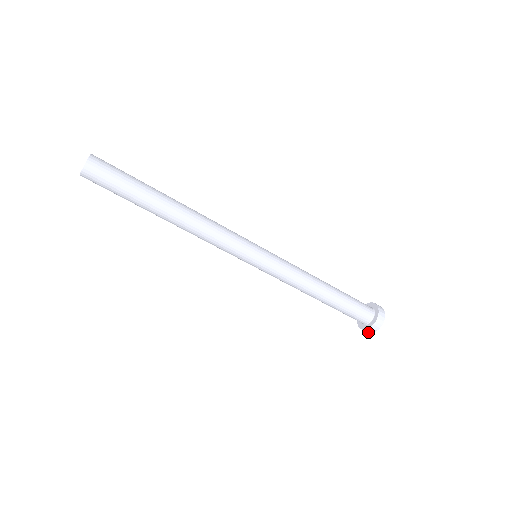
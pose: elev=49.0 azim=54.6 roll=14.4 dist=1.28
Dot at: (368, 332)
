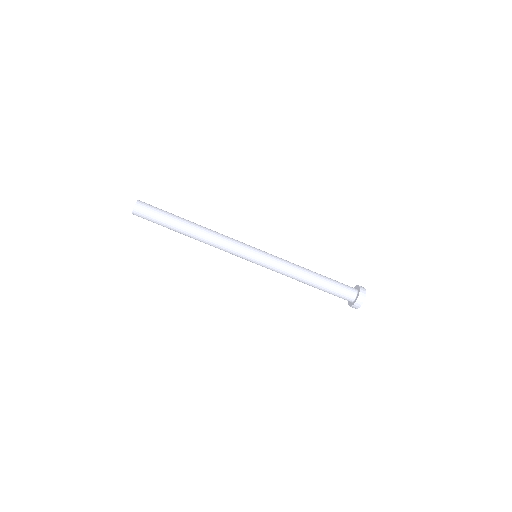
Dot at: occluded
